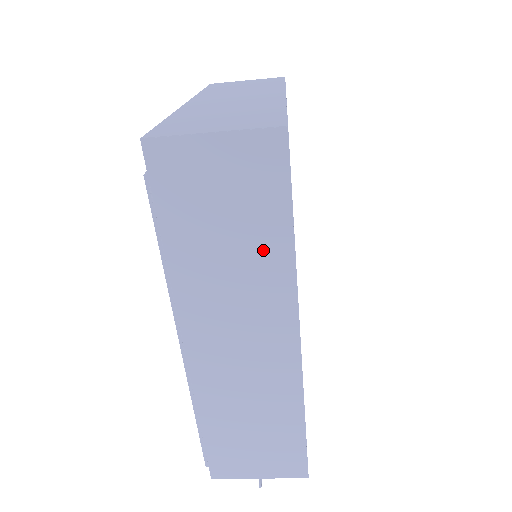
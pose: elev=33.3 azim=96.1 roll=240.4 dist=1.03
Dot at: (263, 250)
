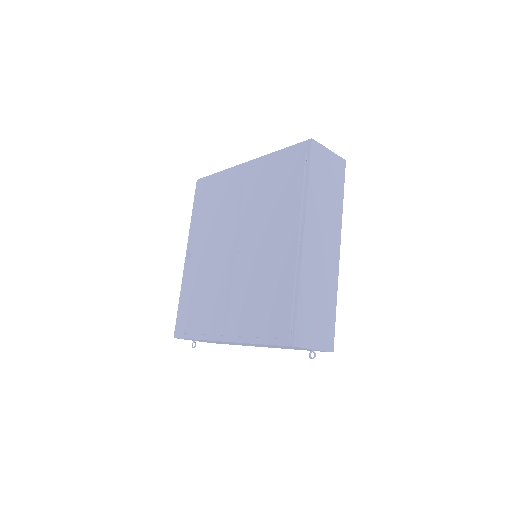
Dot at: (335, 202)
